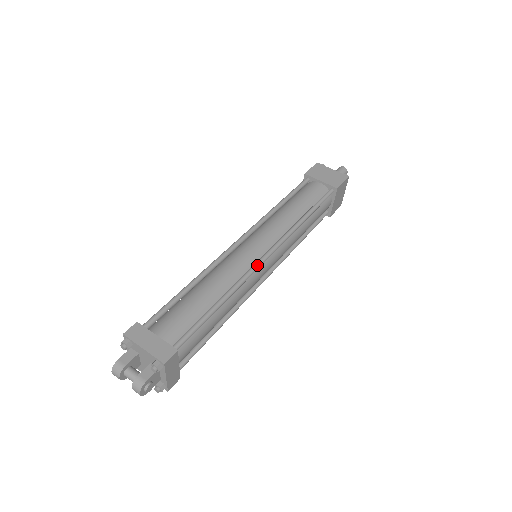
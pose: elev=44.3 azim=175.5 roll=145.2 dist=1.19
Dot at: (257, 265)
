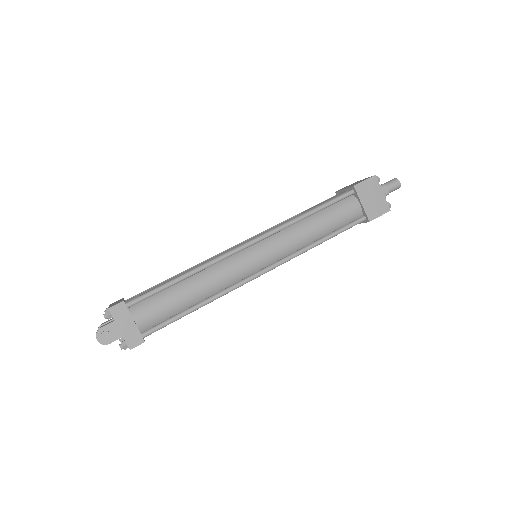
Dot at: (232, 250)
